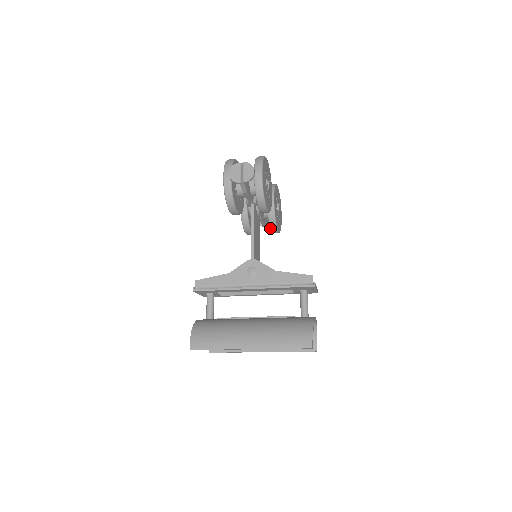
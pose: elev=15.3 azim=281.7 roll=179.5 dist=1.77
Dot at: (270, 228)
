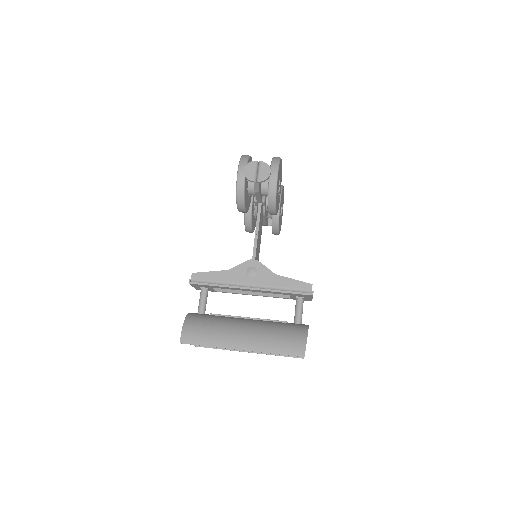
Dot at: (272, 229)
